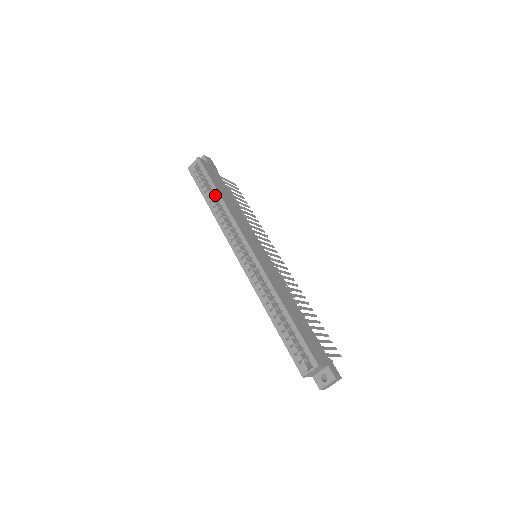
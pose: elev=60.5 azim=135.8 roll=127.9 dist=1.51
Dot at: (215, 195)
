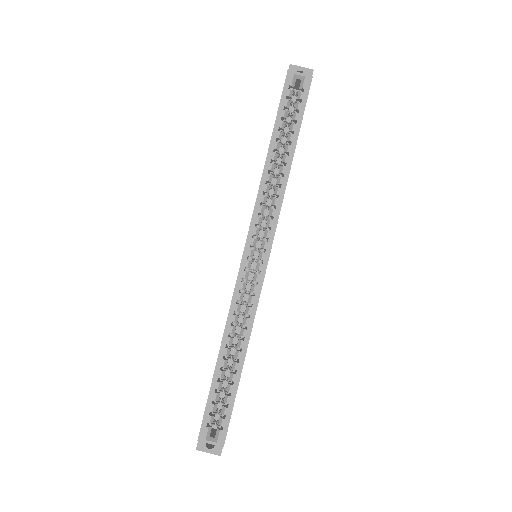
Dot at: (288, 151)
